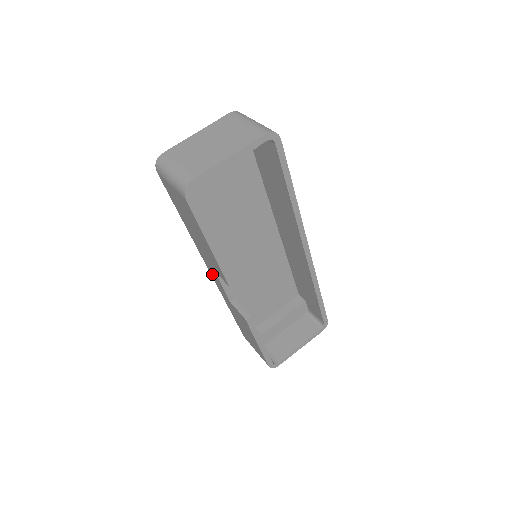
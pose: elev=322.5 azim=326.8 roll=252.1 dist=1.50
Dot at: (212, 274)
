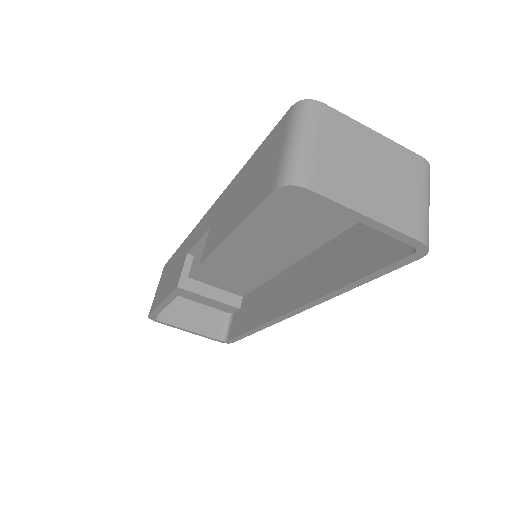
Dot at: (206, 218)
